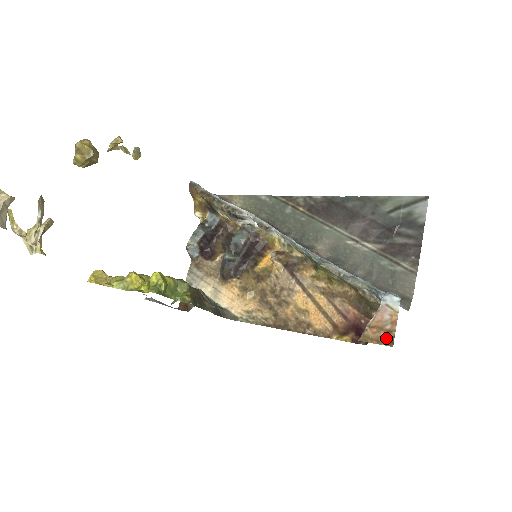
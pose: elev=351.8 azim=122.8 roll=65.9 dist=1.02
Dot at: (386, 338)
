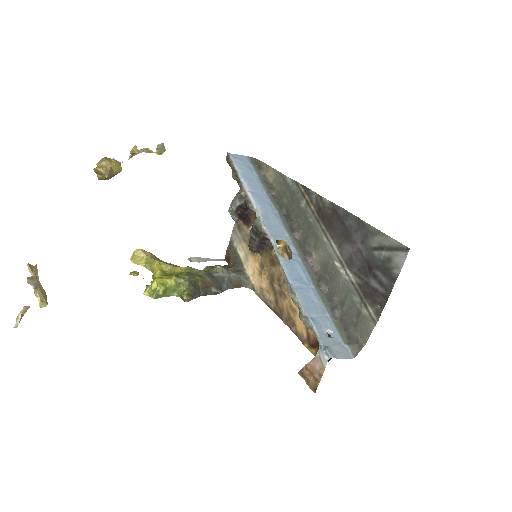
Dot at: (312, 384)
